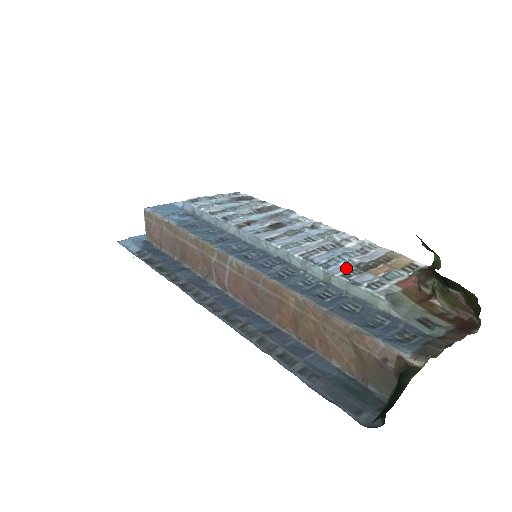
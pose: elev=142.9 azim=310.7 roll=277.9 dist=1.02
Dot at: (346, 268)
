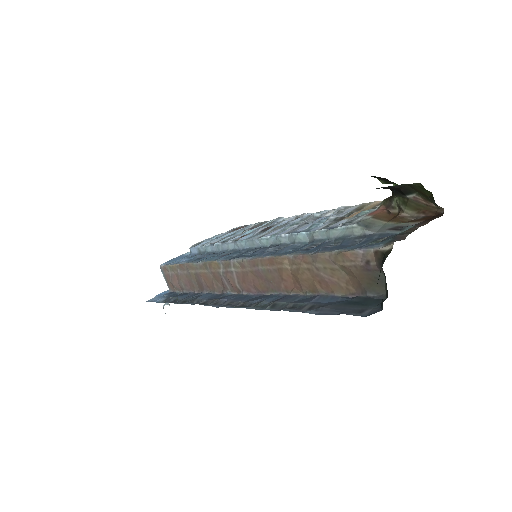
Dot at: (324, 225)
